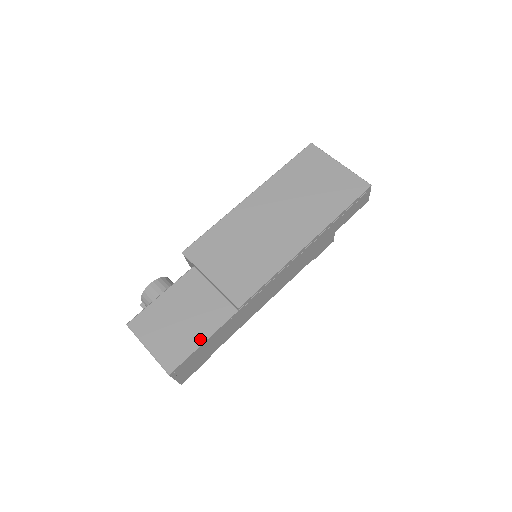
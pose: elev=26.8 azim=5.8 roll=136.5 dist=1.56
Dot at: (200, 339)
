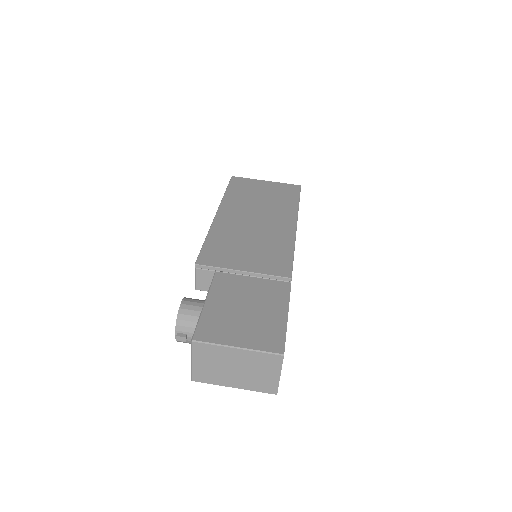
Dot at: (282, 315)
